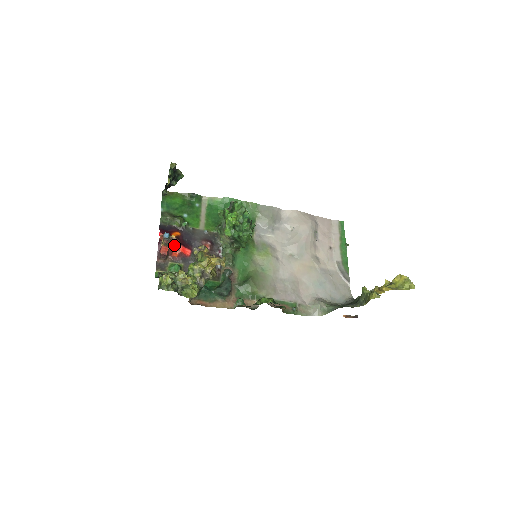
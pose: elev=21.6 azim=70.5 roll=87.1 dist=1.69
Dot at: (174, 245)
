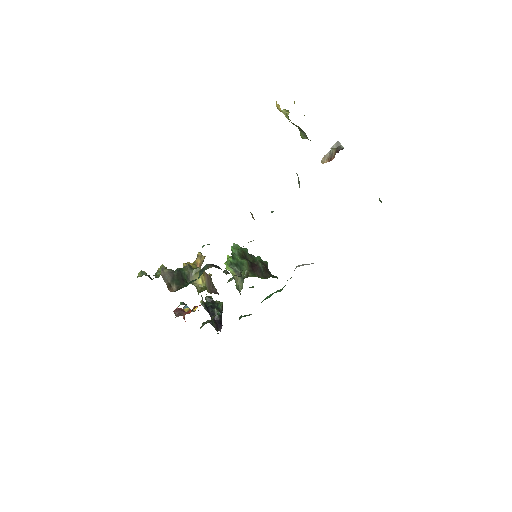
Dot at: occluded
